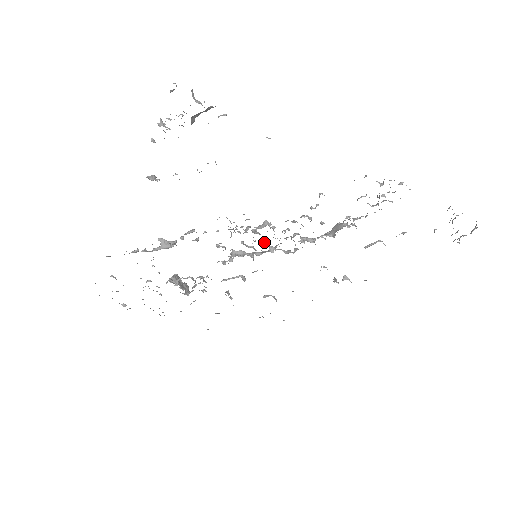
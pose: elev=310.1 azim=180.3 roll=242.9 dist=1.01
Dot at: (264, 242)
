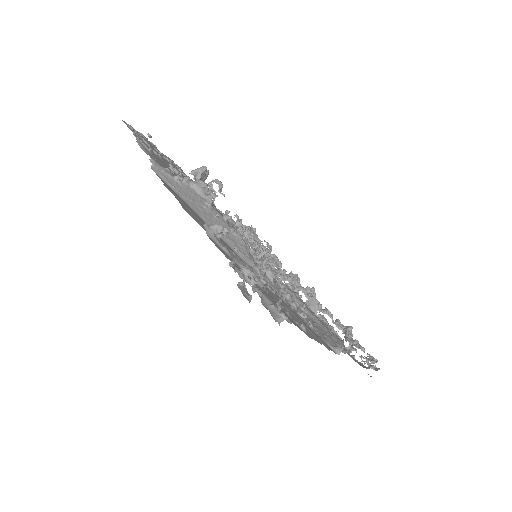
Dot at: occluded
